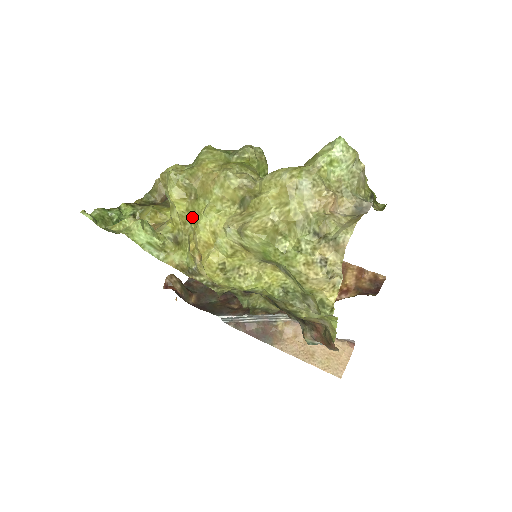
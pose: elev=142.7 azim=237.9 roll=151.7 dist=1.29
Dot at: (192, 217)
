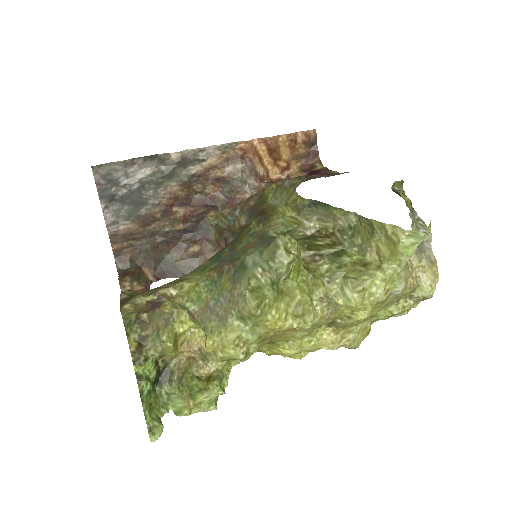
Dot at: occluded
